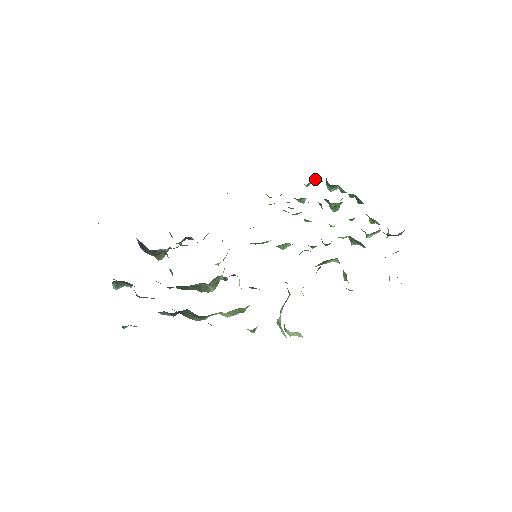
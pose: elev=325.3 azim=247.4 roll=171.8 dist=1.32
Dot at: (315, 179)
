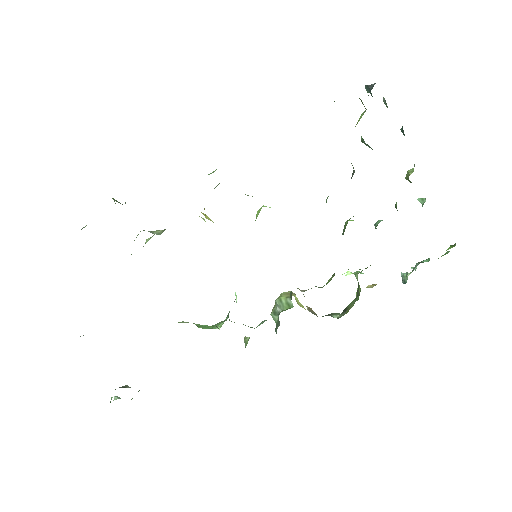
Dot at: occluded
